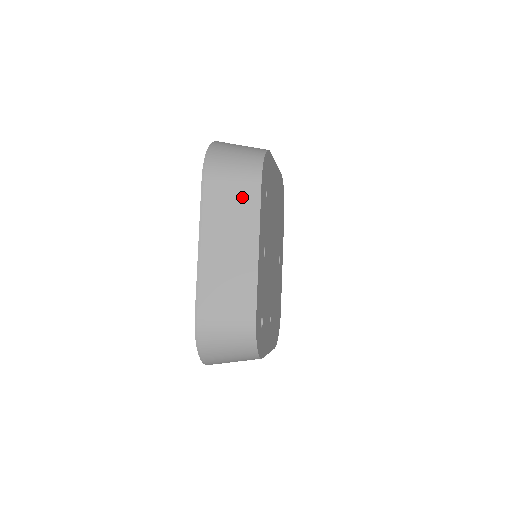
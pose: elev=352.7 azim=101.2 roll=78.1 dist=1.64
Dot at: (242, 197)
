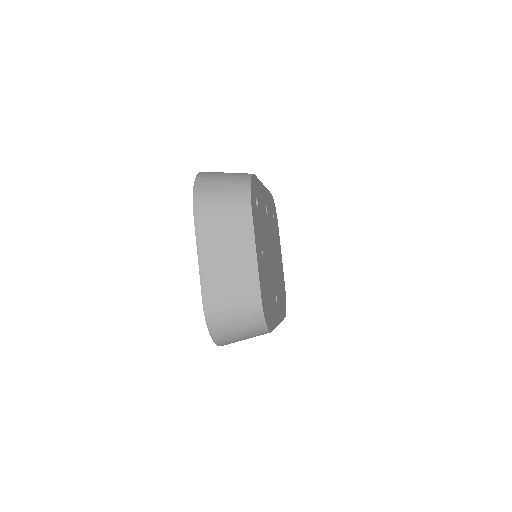
Dot at: occluded
